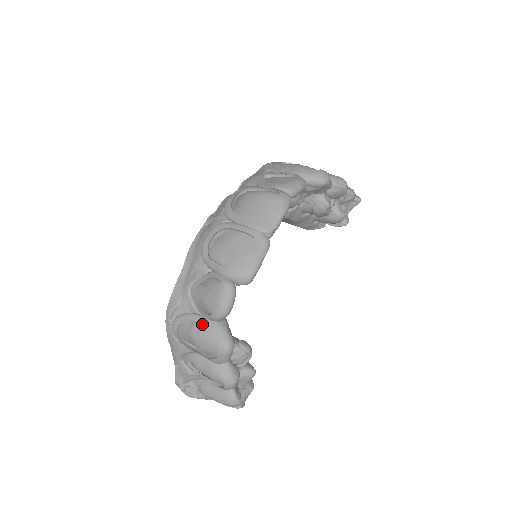
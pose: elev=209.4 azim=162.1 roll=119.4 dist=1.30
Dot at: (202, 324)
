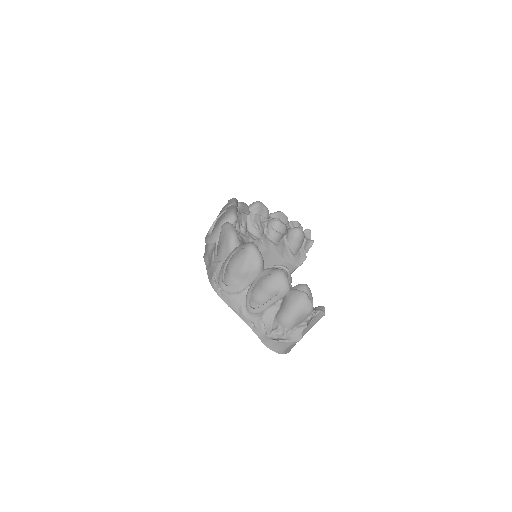
Dot at: (230, 258)
